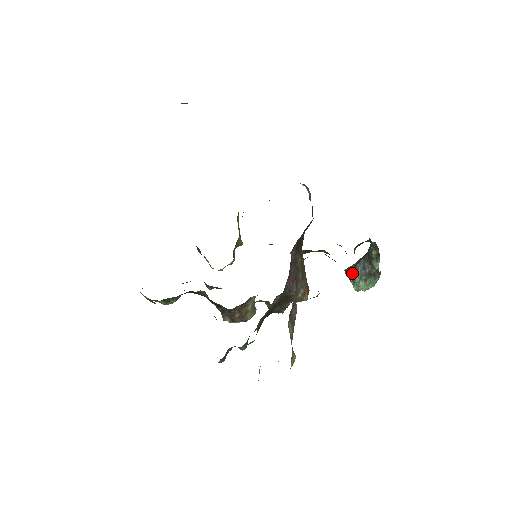
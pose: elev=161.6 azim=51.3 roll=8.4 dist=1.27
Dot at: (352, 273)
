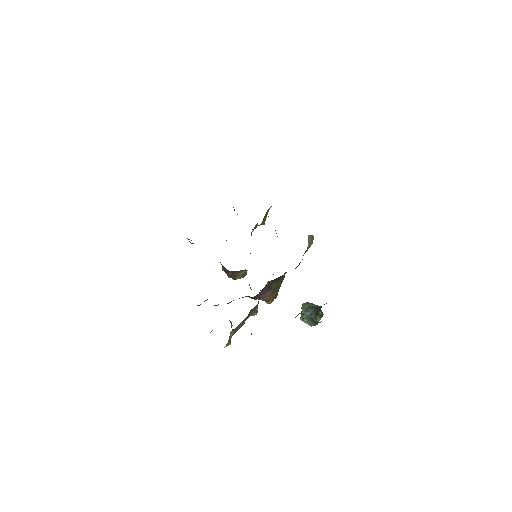
Dot at: (304, 311)
